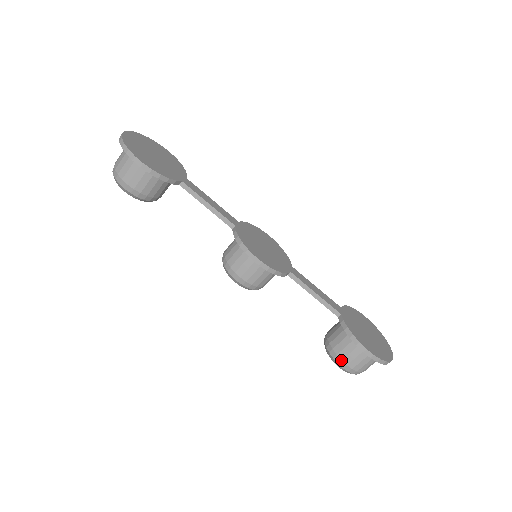
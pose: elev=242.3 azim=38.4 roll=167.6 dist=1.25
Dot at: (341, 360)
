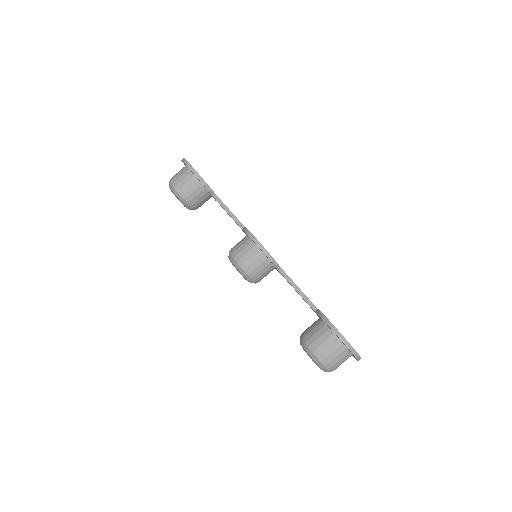
Dot at: (312, 343)
